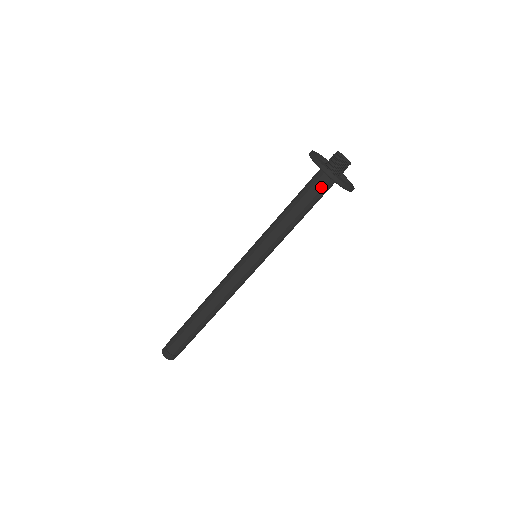
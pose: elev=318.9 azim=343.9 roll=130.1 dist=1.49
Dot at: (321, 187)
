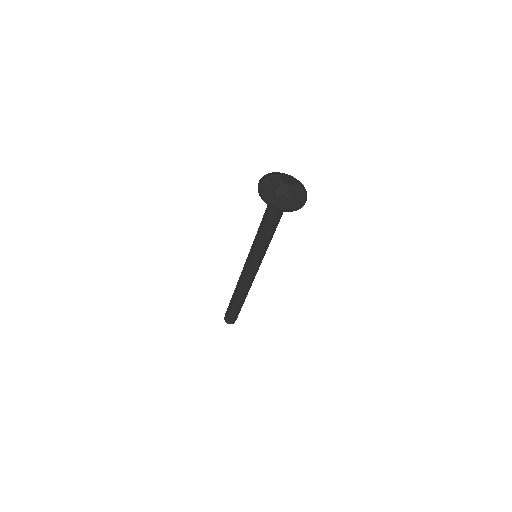
Dot at: occluded
